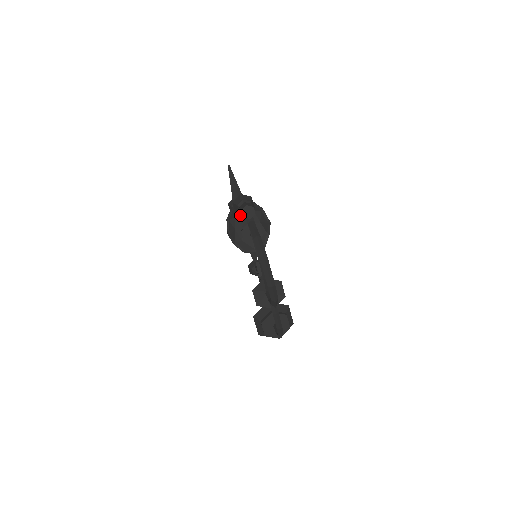
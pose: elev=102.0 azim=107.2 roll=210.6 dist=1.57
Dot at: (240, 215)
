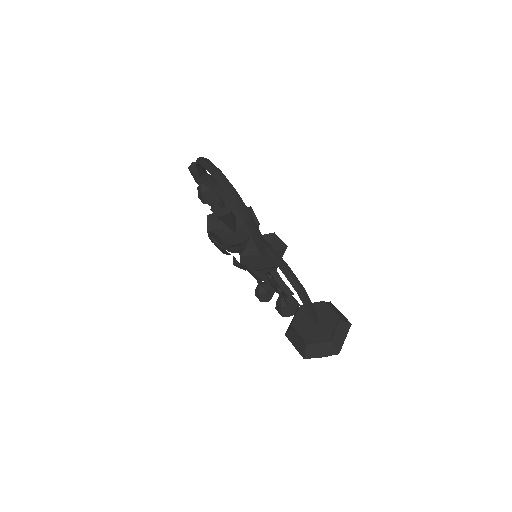
Dot at: (223, 225)
